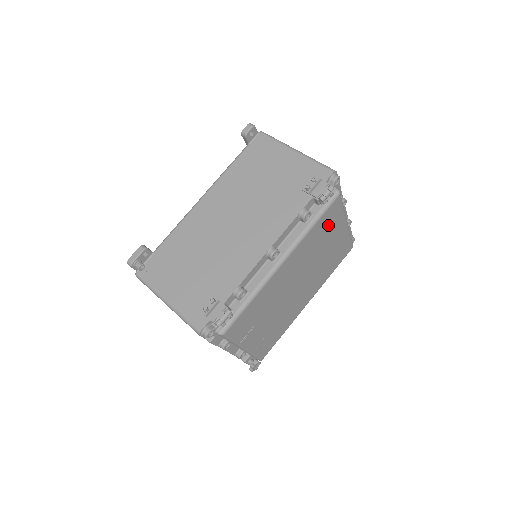
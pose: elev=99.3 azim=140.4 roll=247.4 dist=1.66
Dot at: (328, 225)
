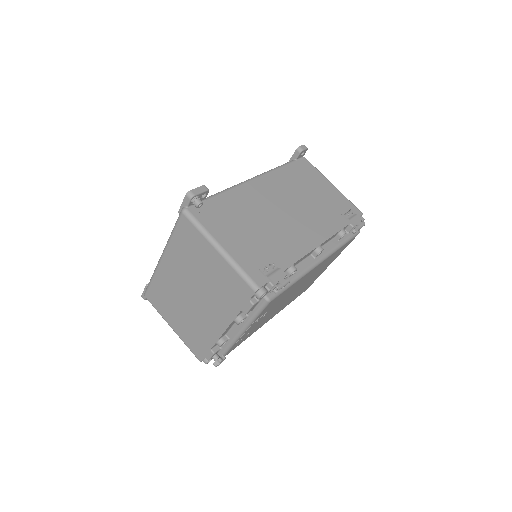
Dot at: (337, 254)
